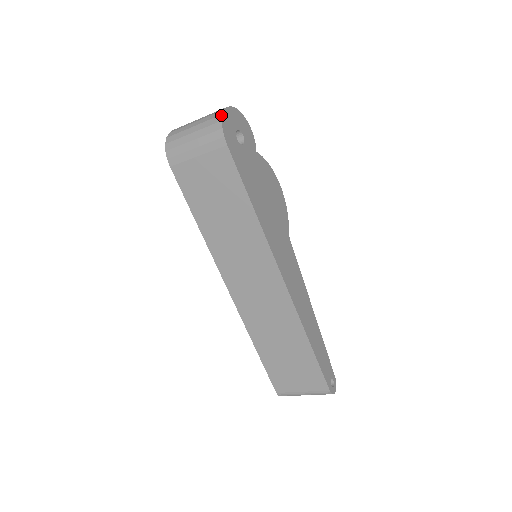
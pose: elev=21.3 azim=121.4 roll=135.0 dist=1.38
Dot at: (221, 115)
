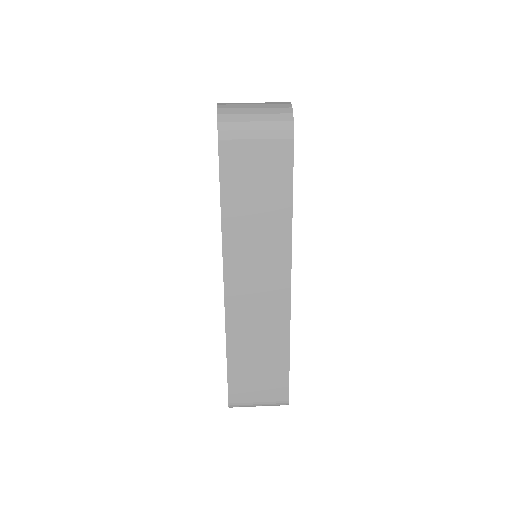
Dot at: (291, 108)
